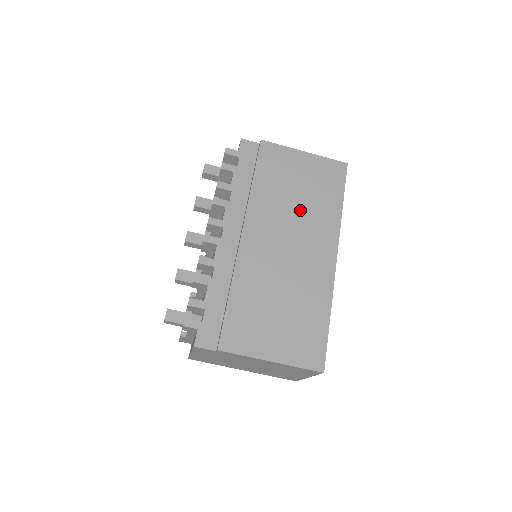
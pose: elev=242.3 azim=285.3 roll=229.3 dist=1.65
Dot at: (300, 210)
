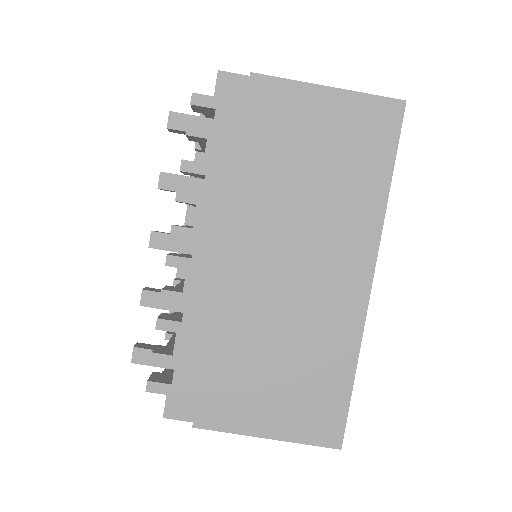
Dot at: (316, 202)
